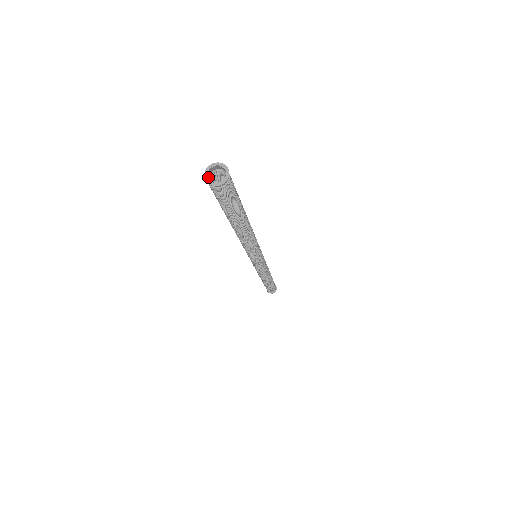
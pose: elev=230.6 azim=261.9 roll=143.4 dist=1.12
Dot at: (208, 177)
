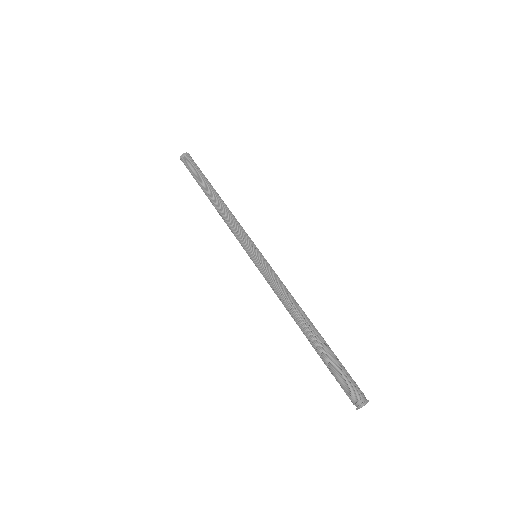
Dot at: (359, 404)
